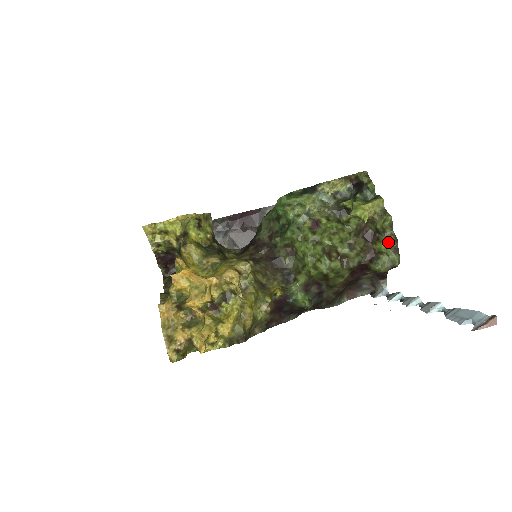
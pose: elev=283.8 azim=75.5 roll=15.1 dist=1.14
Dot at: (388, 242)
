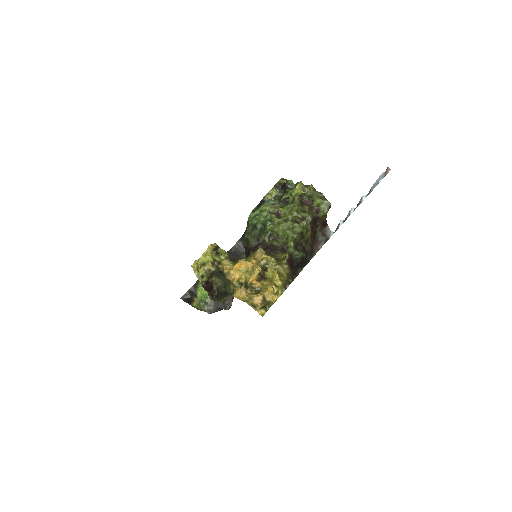
Dot at: (319, 197)
